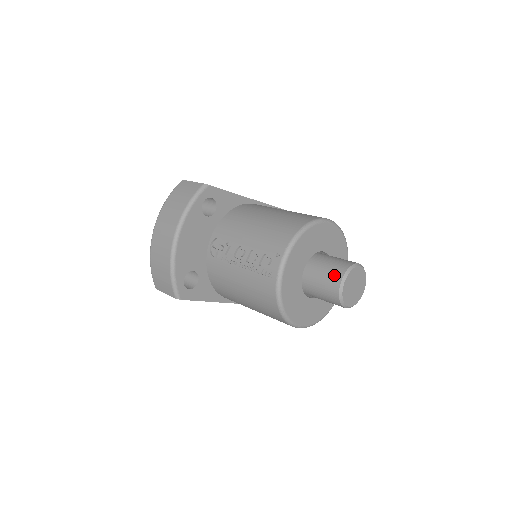
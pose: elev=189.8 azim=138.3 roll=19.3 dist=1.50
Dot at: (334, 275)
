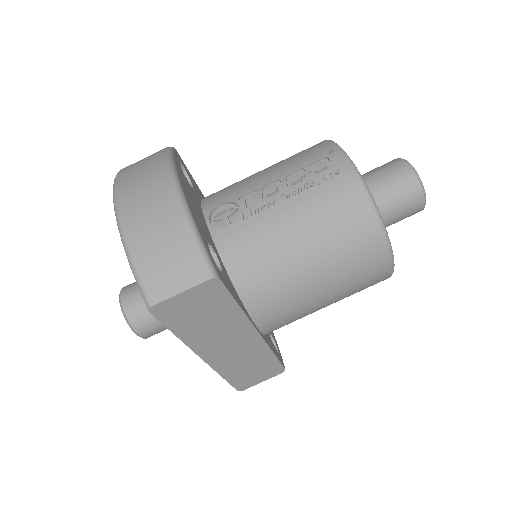
Dot at: (393, 165)
